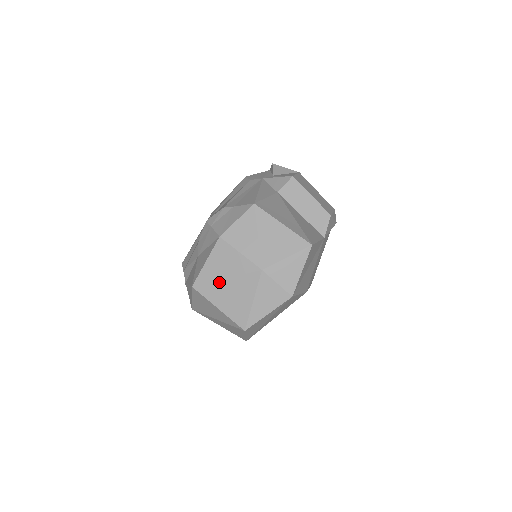
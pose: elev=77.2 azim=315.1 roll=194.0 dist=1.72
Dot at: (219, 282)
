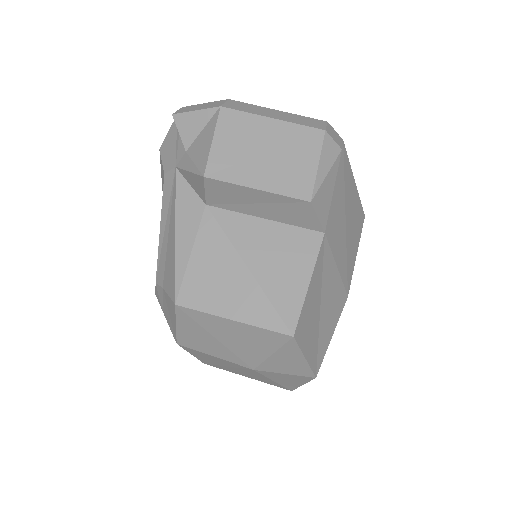
Dot at: (223, 367)
